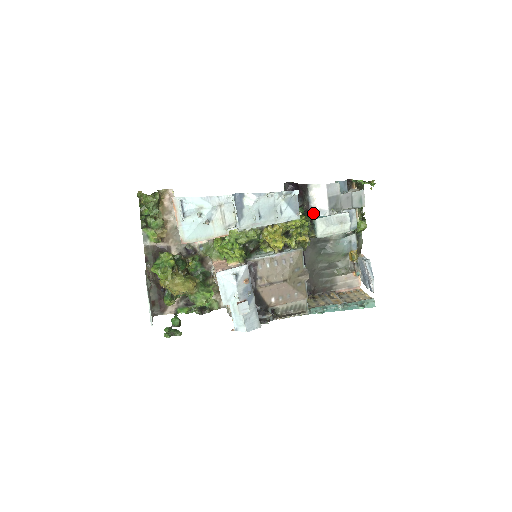
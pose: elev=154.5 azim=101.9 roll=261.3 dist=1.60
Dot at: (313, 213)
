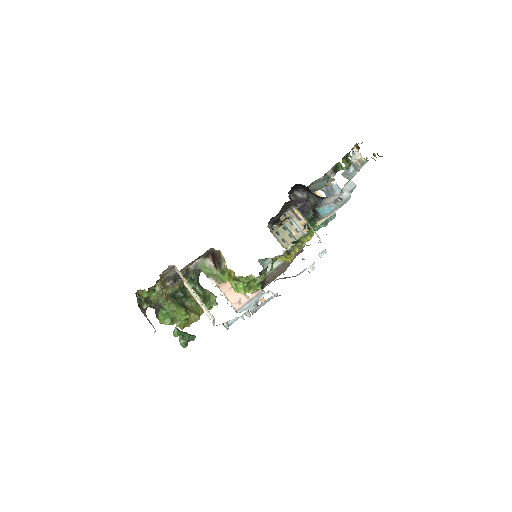
Dot at: (318, 207)
